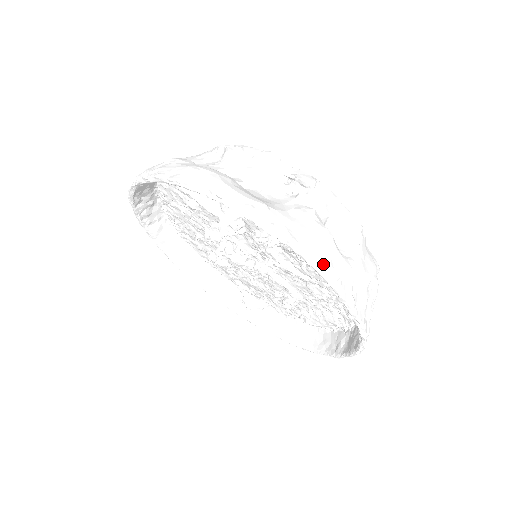
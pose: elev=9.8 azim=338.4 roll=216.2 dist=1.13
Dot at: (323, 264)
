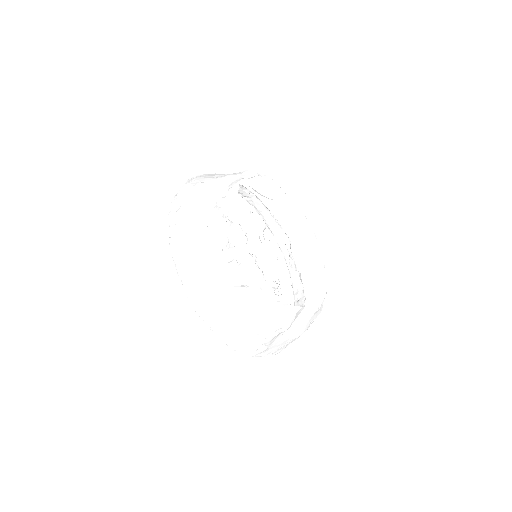
Dot at: (204, 316)
